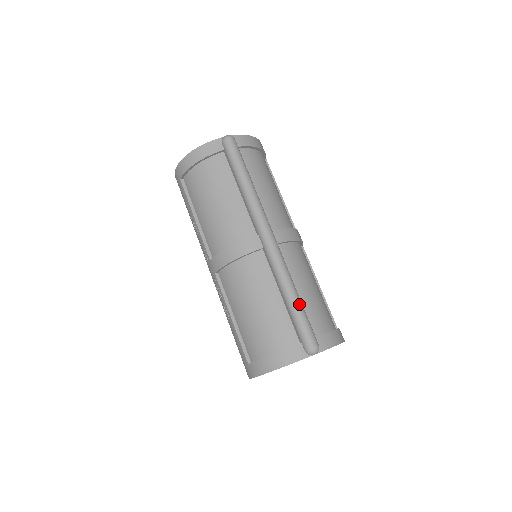
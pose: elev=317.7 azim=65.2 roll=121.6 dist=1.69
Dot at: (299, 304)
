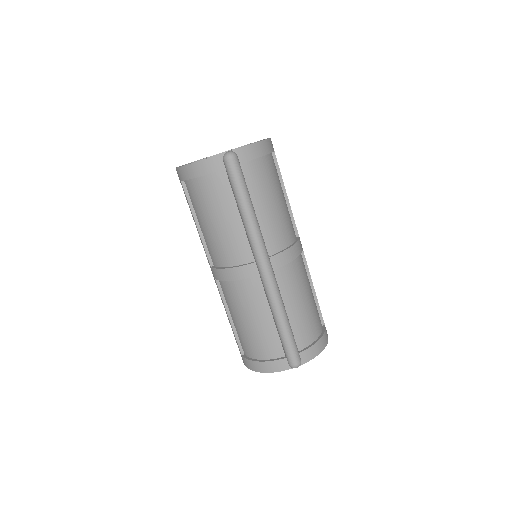
Dot at: (287, 330)
